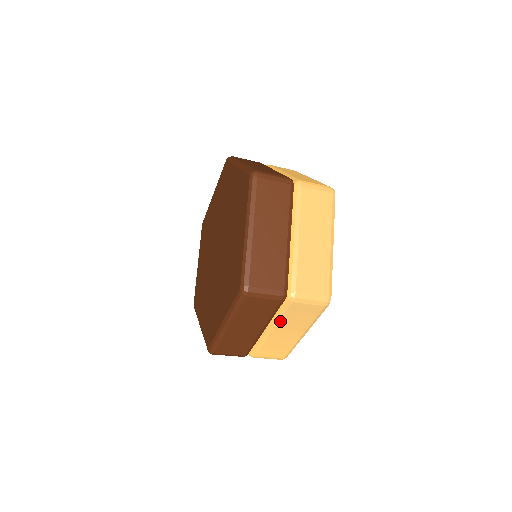
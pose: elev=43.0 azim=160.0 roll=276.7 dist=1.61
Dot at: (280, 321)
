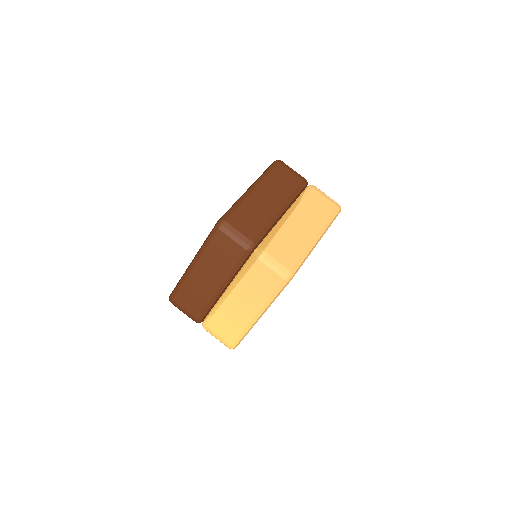
Dot at: (240, 281)
